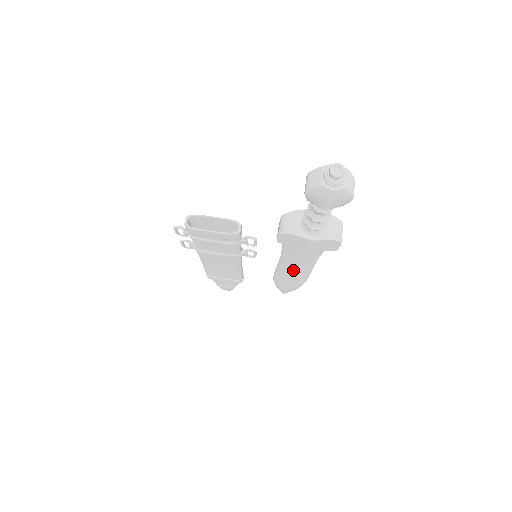
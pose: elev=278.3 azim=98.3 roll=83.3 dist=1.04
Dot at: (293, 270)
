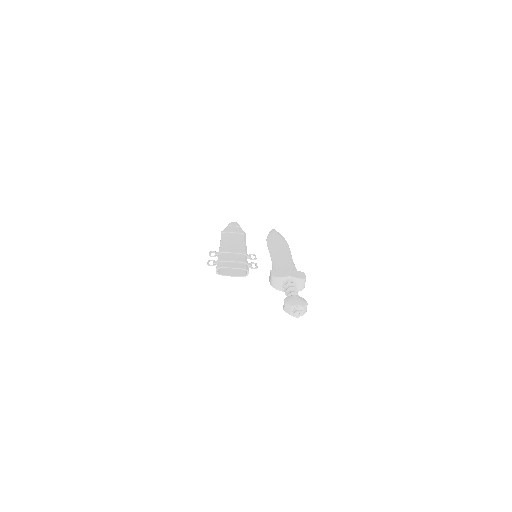
Dot at: occluded
